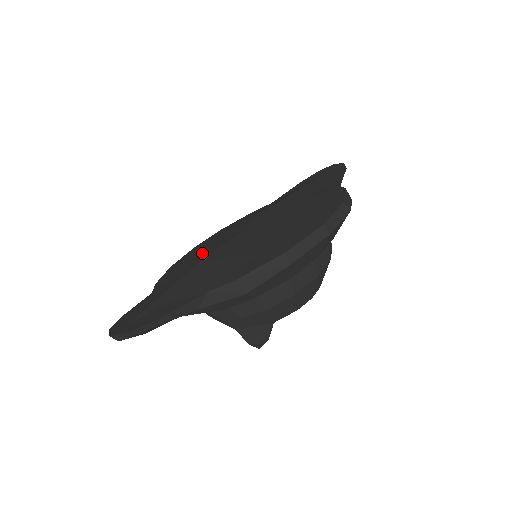
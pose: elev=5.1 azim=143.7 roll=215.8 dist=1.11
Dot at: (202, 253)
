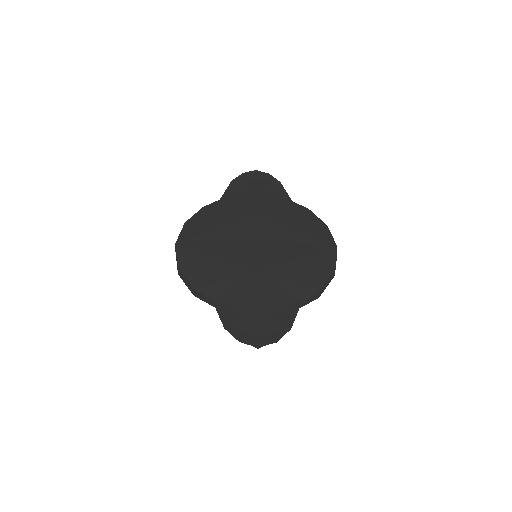
Dot at: (232, 260)
